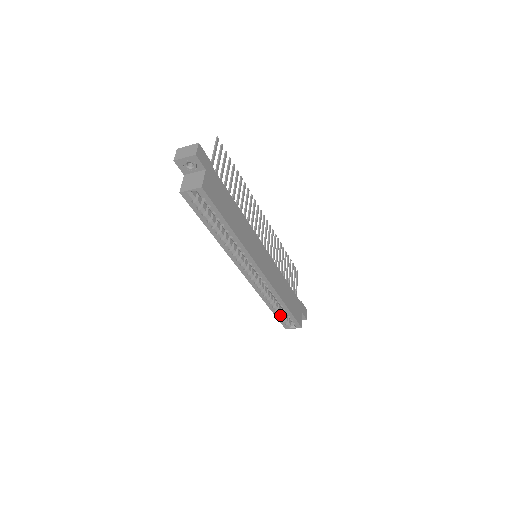
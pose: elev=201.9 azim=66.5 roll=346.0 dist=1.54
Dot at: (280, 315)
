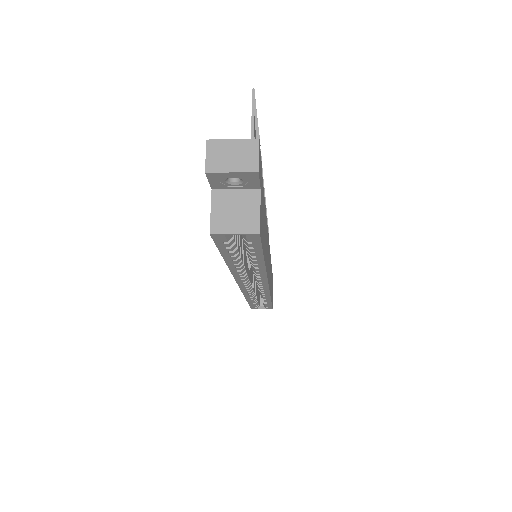
Dot at: (255, 303)
